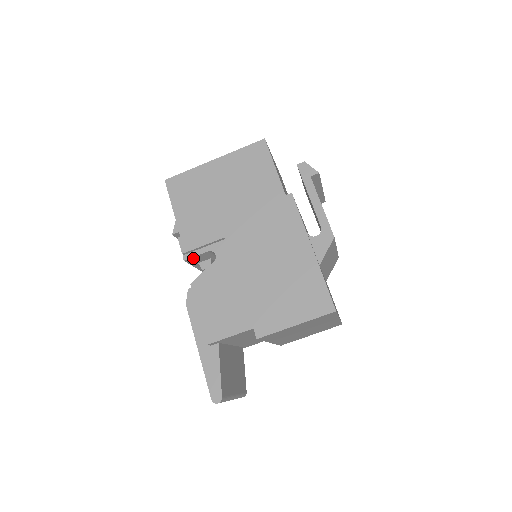
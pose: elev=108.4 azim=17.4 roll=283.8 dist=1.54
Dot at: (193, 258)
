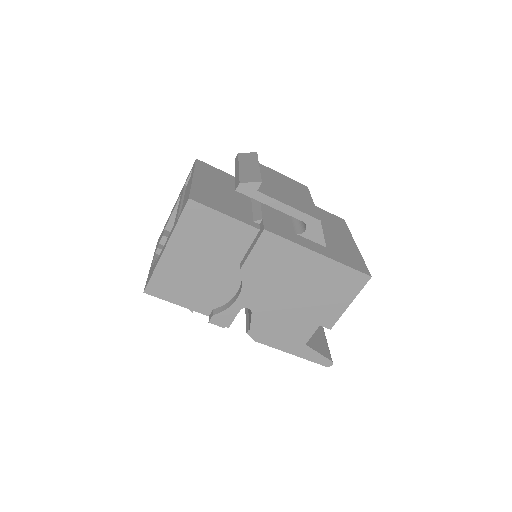
Dot at: (232, 320)
